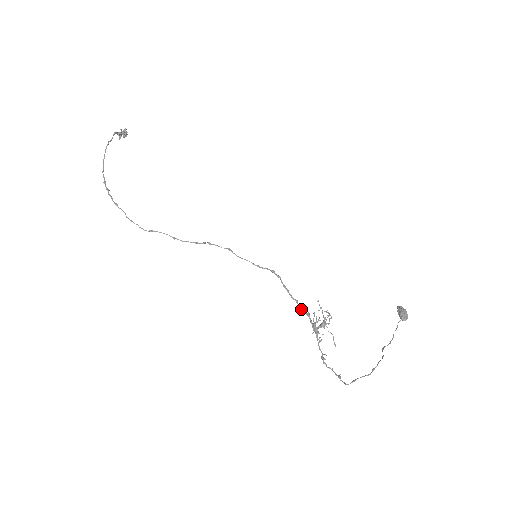
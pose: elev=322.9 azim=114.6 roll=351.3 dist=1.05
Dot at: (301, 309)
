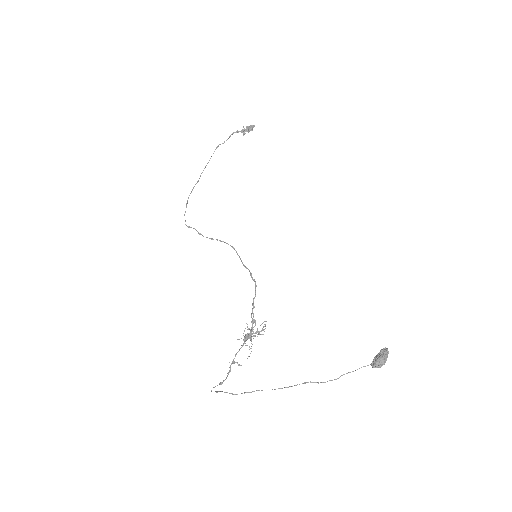
Dot at: (251, 315)
